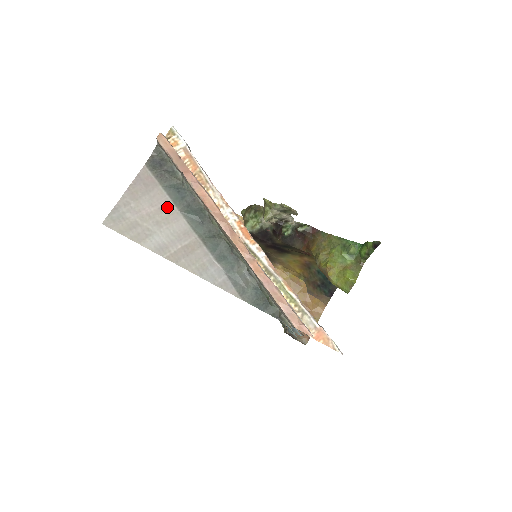
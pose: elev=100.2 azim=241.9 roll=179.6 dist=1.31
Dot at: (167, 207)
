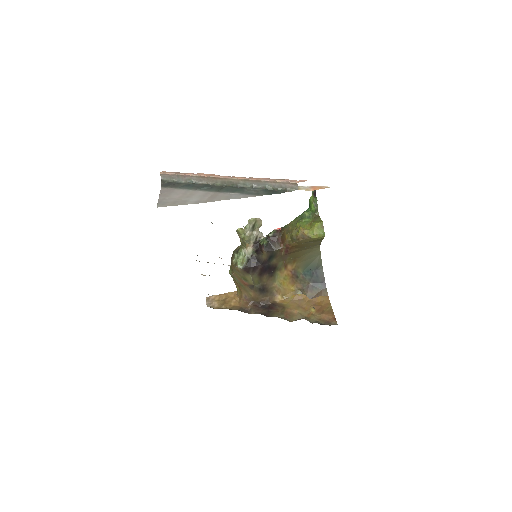
Dot at: (187, 192)
